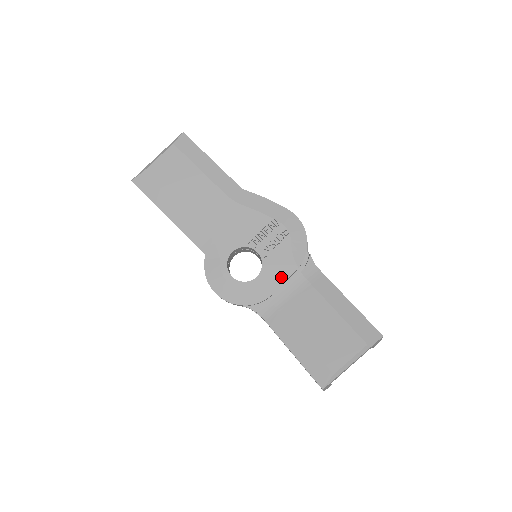
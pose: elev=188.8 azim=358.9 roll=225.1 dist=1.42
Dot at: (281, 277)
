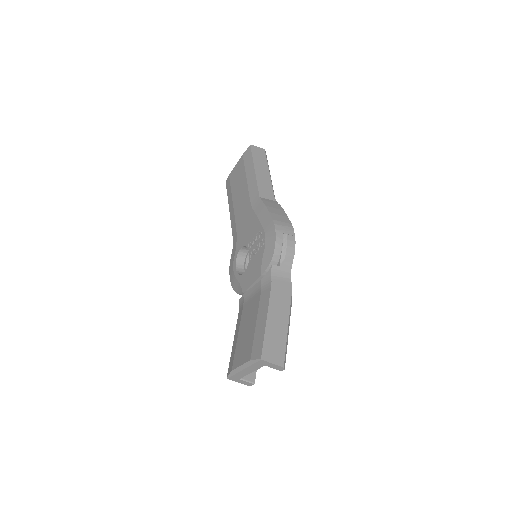
Dot at: (252, 279)
